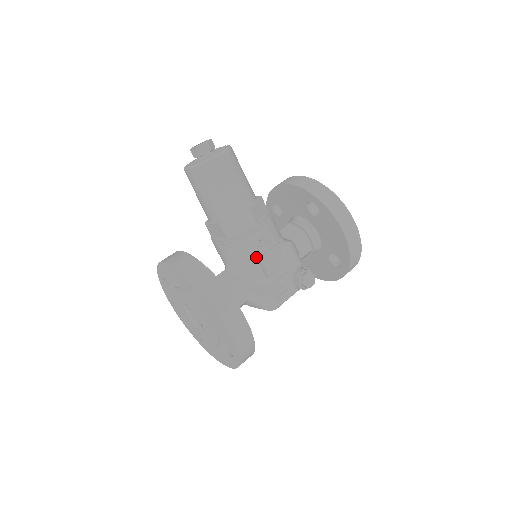
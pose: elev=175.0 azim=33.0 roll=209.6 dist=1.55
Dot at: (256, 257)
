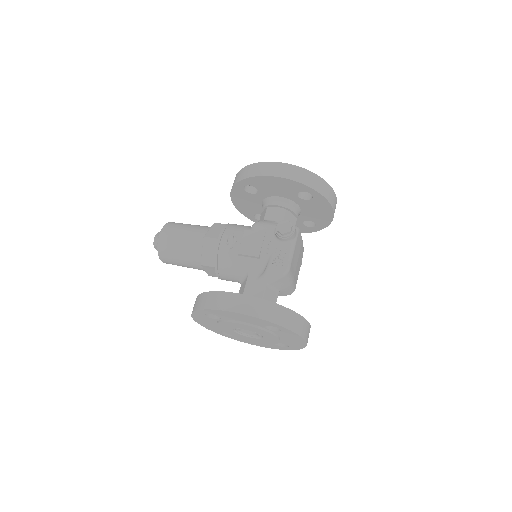
Dot at: (238, 256)
